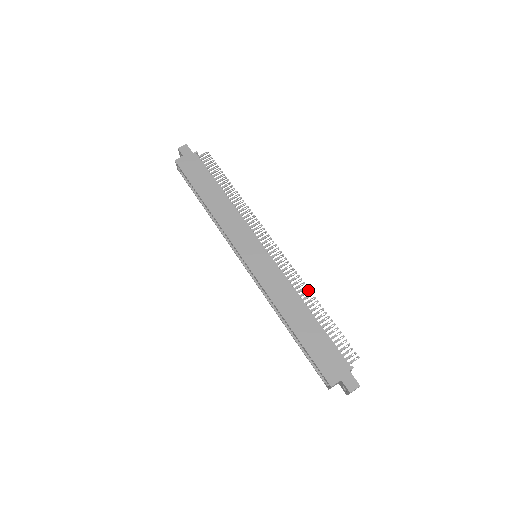
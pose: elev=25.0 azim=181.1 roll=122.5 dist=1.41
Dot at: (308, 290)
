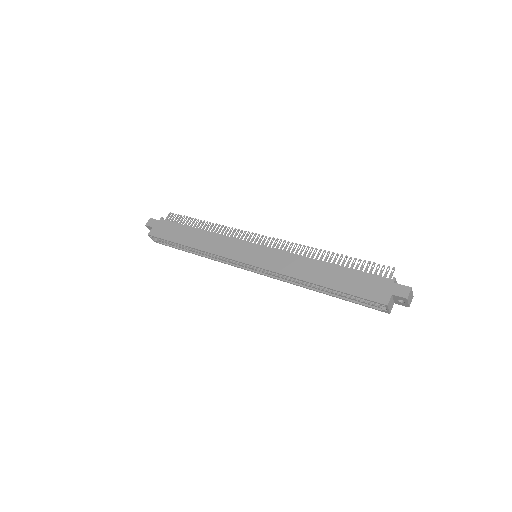
Dot at: (315, 249)
